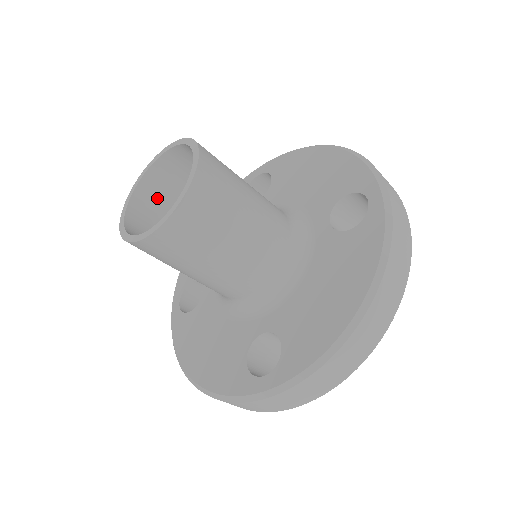
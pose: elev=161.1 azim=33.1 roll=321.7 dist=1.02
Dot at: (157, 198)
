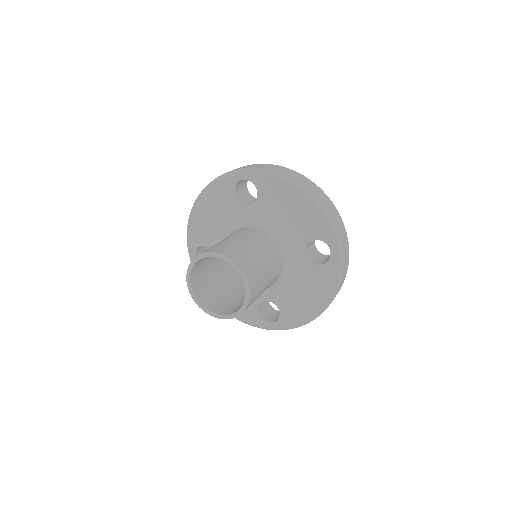
Dot at: (201, 262)
